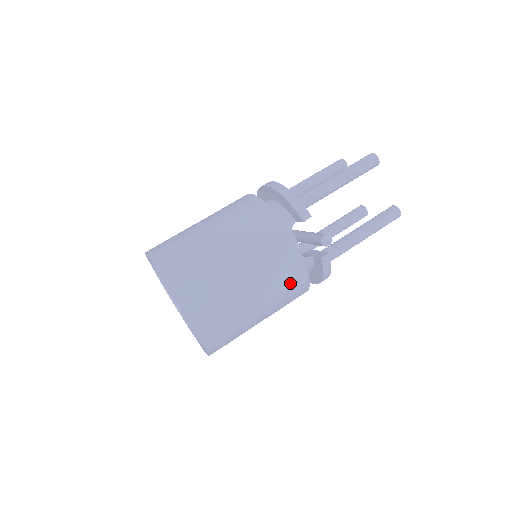
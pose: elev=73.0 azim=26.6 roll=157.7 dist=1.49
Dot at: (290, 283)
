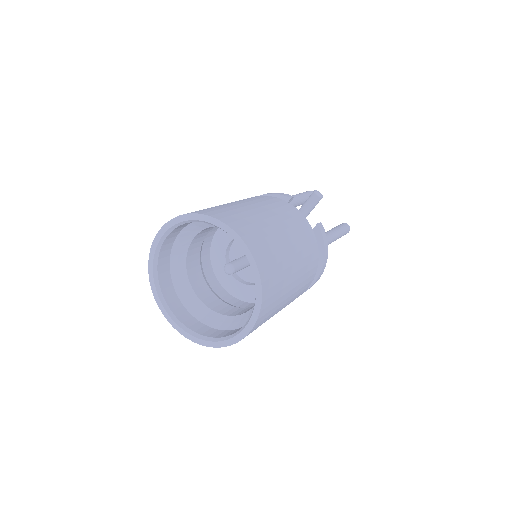
Dot at: (305, 236)
